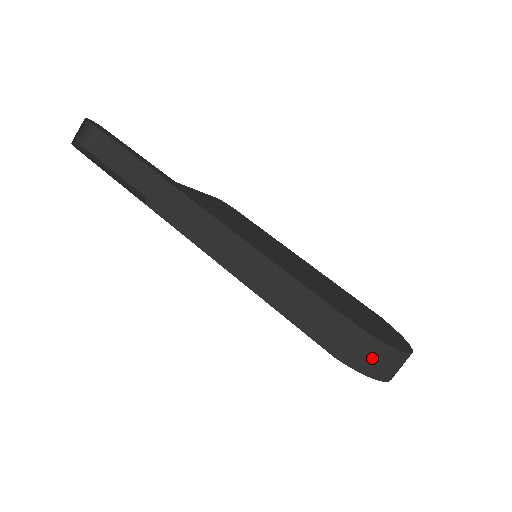
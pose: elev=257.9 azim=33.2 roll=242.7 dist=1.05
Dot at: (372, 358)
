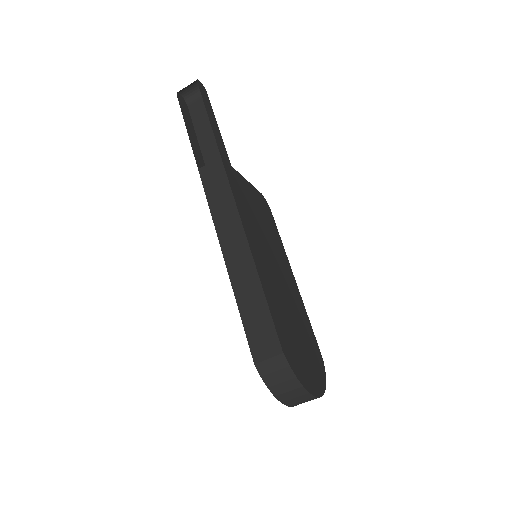
Dot at: (280, 380)
